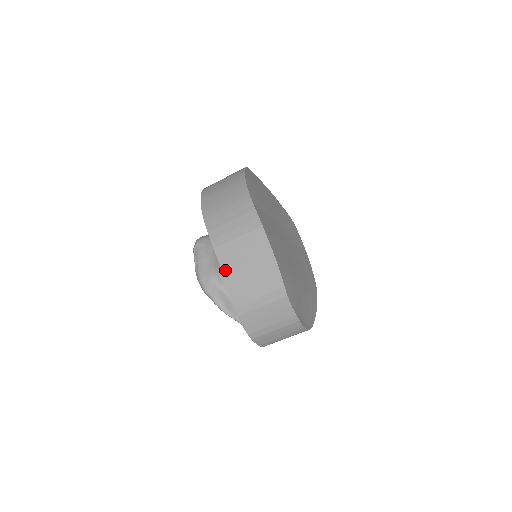
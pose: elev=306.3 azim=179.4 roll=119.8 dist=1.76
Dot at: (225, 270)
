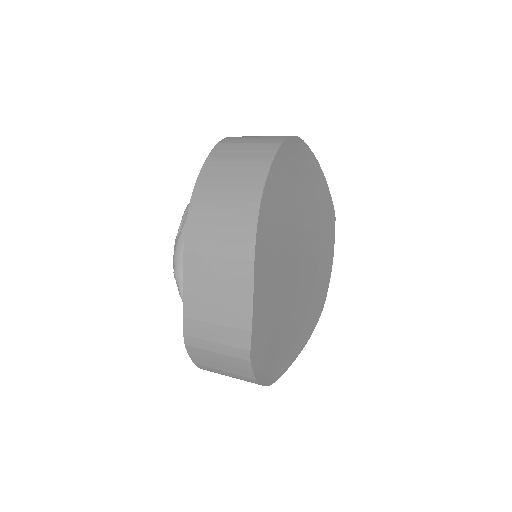
Dot at: (187, 288)
